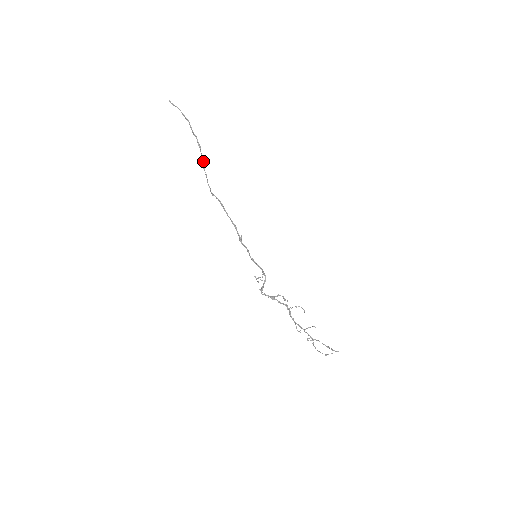
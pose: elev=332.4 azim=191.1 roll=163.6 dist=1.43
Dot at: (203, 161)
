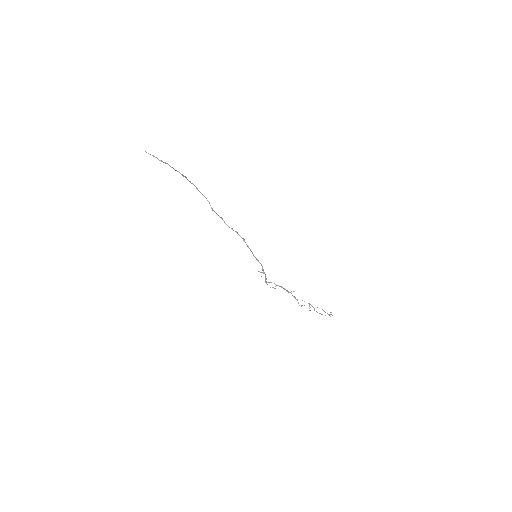
Dot at: occluded
